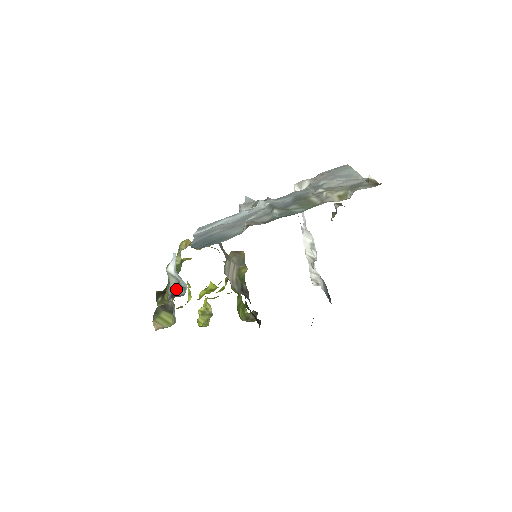
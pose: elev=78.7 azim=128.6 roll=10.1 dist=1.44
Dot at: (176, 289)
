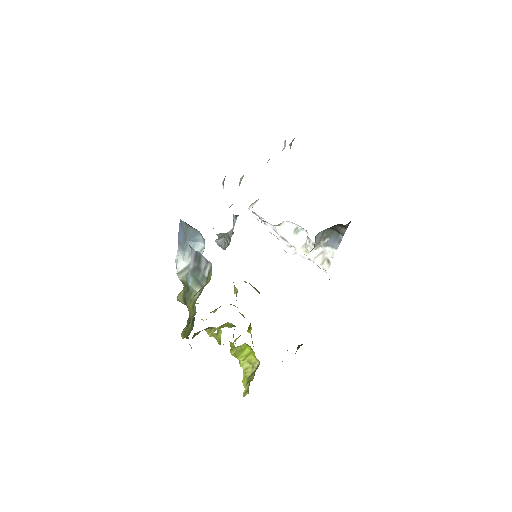
Dot at: occluded
